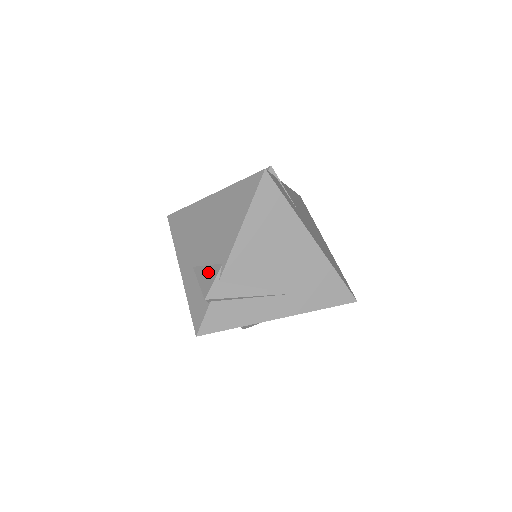
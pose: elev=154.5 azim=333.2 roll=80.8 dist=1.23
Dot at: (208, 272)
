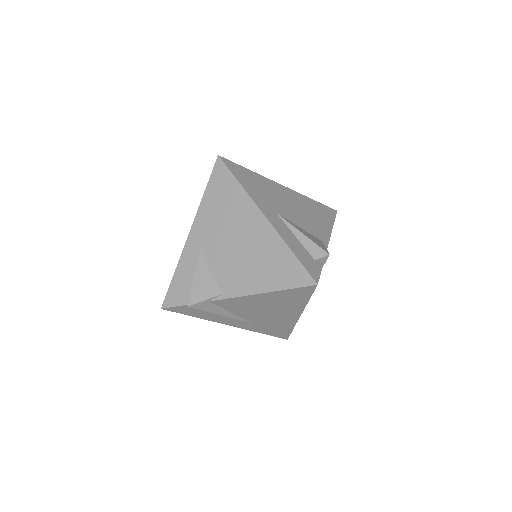
Dot at: (207, 282)
